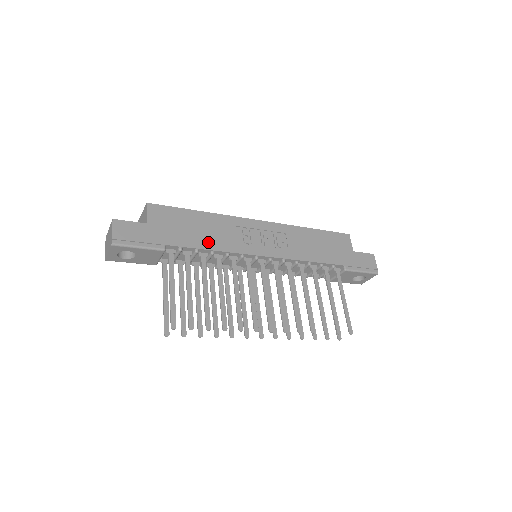
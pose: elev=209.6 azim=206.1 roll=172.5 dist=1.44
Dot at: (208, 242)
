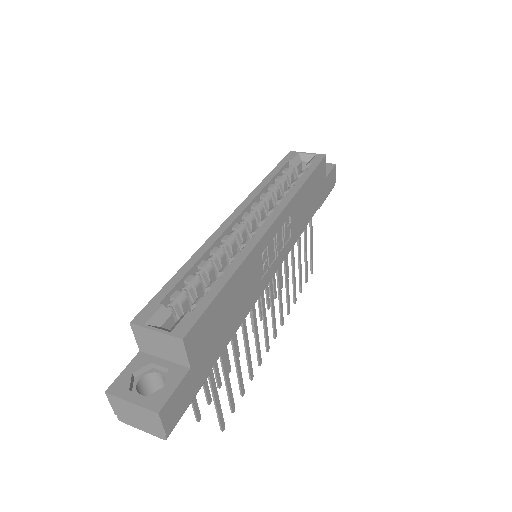
Dot at: (241, 313)
